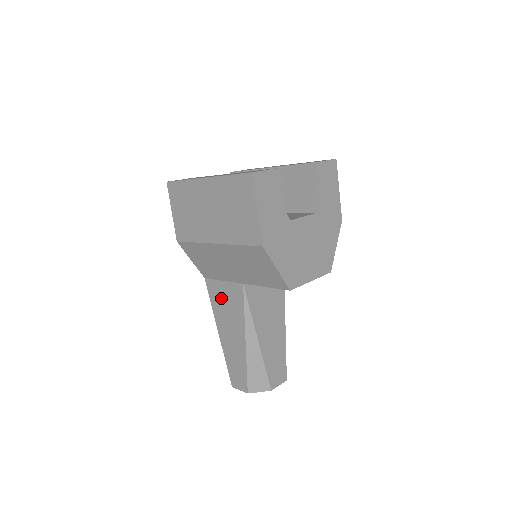
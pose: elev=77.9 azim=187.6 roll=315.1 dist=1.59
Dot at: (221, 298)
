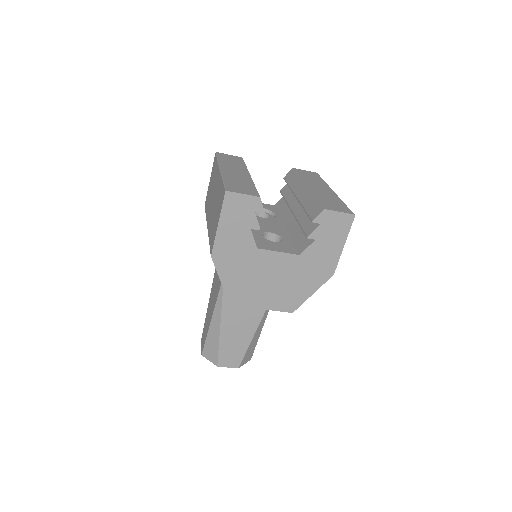
Dot at: occluded
